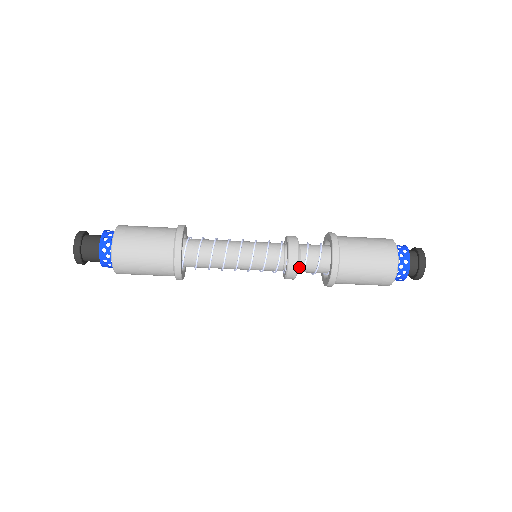
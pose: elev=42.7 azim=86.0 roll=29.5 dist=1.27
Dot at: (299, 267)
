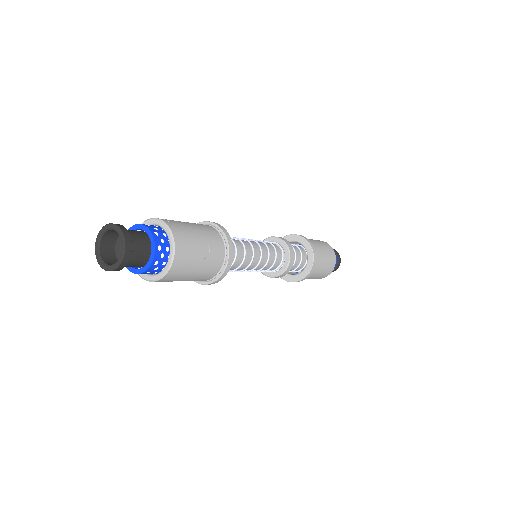
Dot at: occluded
